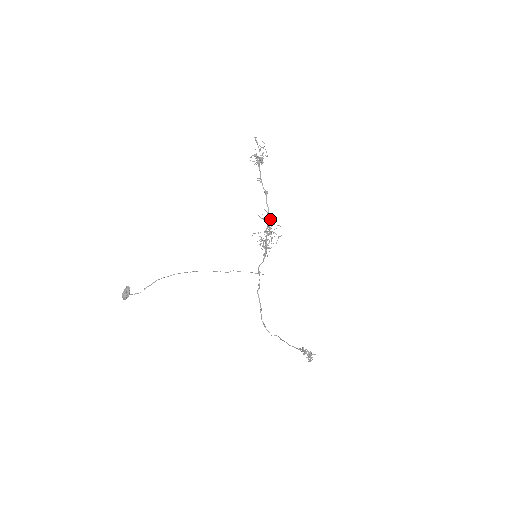
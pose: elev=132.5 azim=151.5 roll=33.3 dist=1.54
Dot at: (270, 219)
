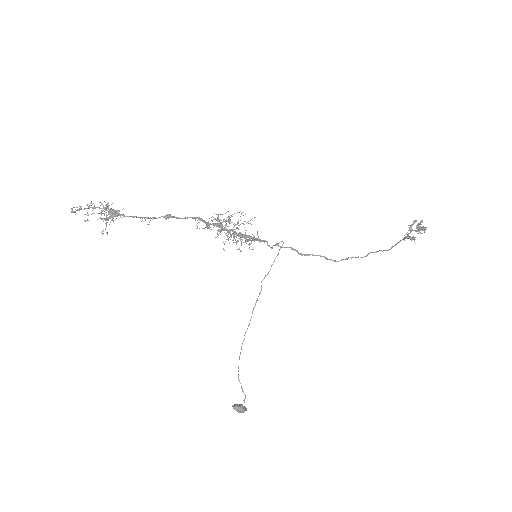
Dot at: occluded
